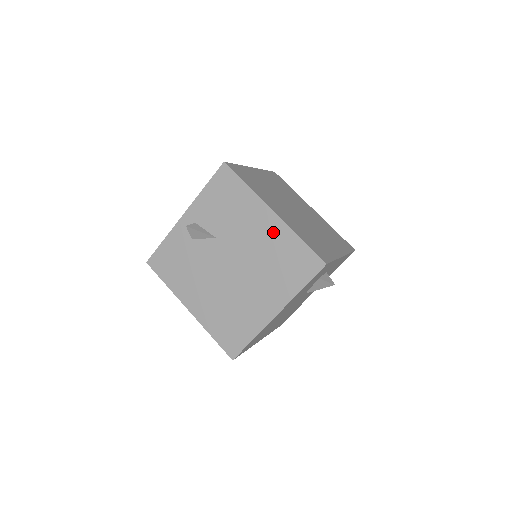
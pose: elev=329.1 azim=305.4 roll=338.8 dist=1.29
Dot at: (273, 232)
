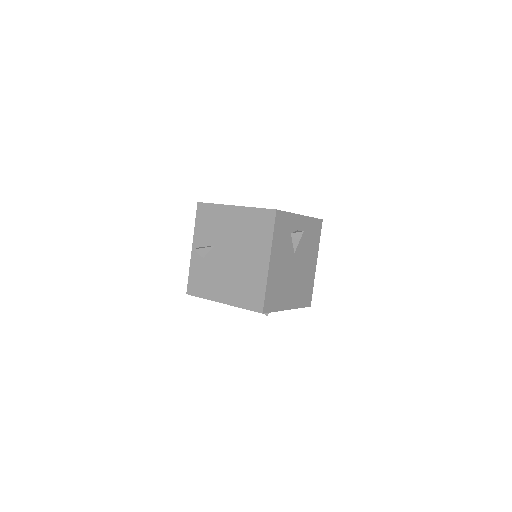
Dot at: (241, 216)
